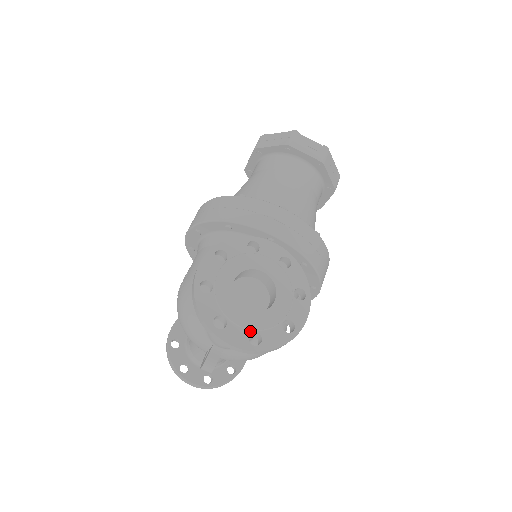
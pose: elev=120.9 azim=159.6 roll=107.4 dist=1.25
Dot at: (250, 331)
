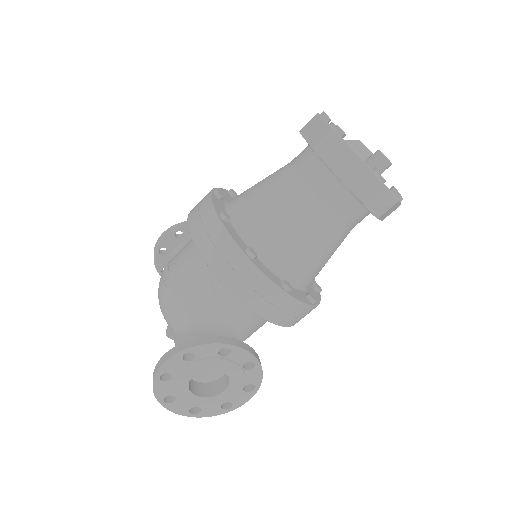
Dot at: (193, 406)
